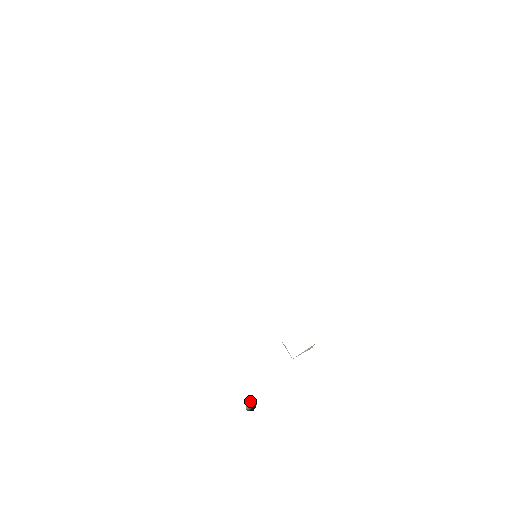
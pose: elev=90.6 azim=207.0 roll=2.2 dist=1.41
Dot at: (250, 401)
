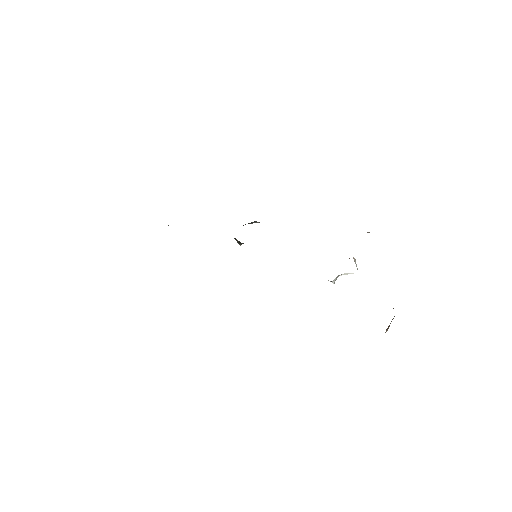
Dot at: (386, 330)
